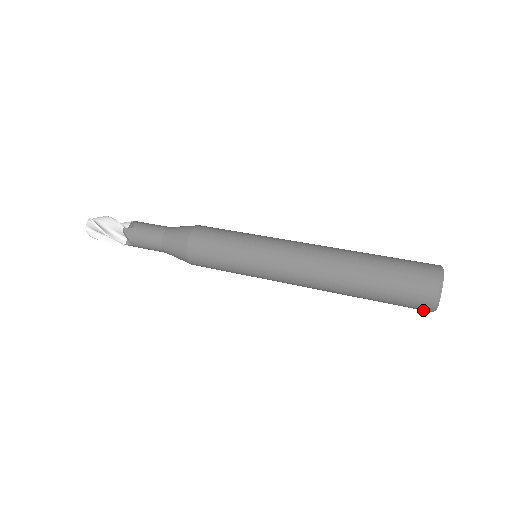
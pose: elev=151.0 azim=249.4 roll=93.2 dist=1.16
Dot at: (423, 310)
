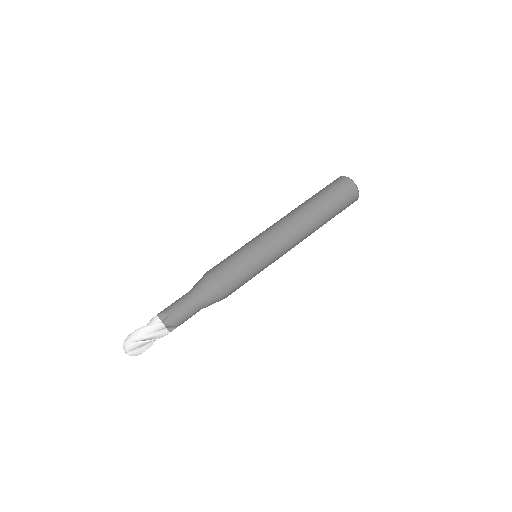
Dot at: (352, 203)
